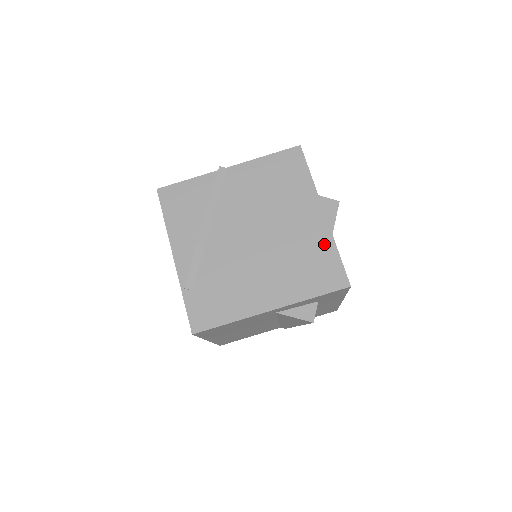
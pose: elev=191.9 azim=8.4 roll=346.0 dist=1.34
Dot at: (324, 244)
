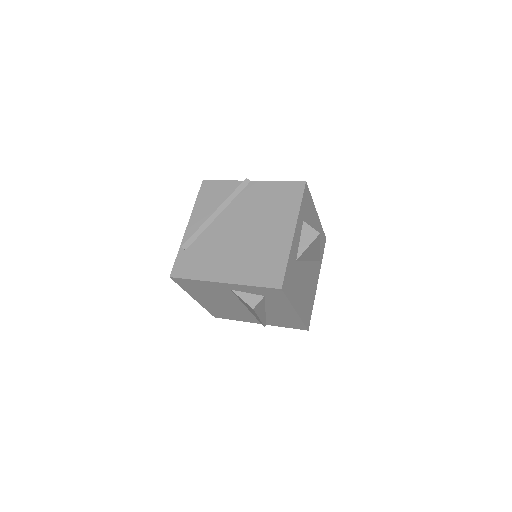
Dot at: (281, 253)
